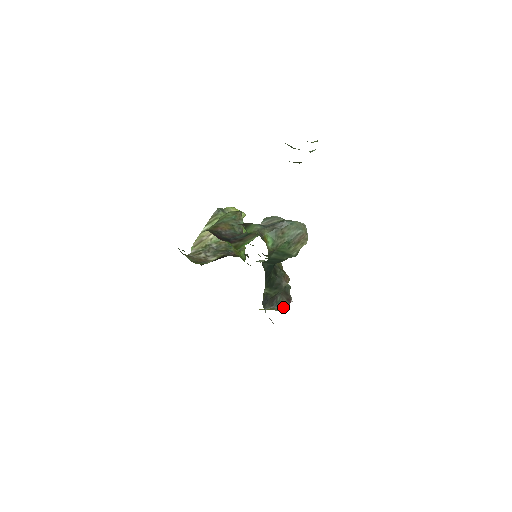
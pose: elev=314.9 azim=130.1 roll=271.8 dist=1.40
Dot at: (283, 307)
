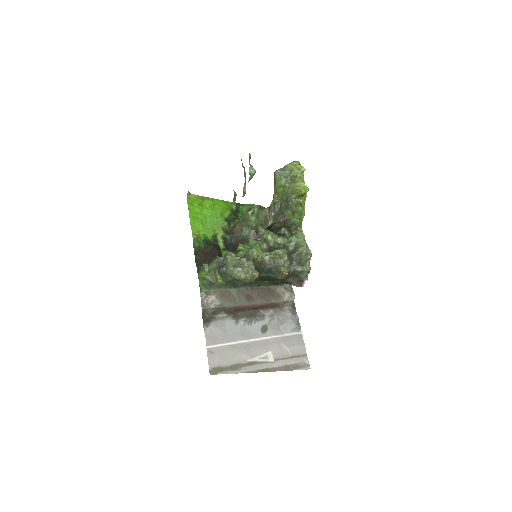
Dot at: (296, 285)
